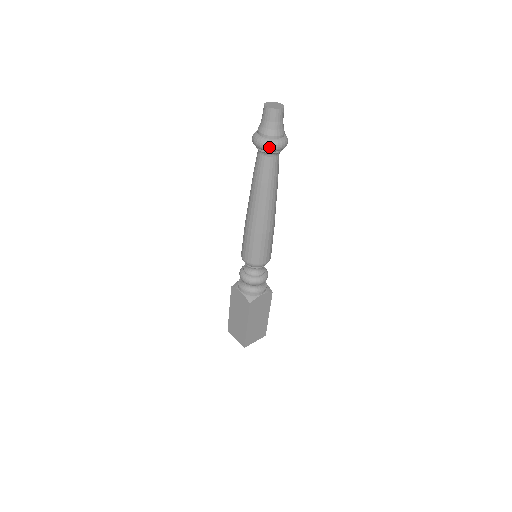
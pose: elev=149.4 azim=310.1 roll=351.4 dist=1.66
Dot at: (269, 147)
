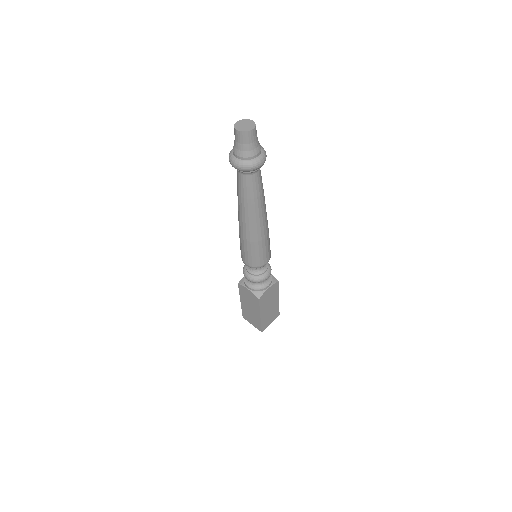
Dot at: (248, 169)
